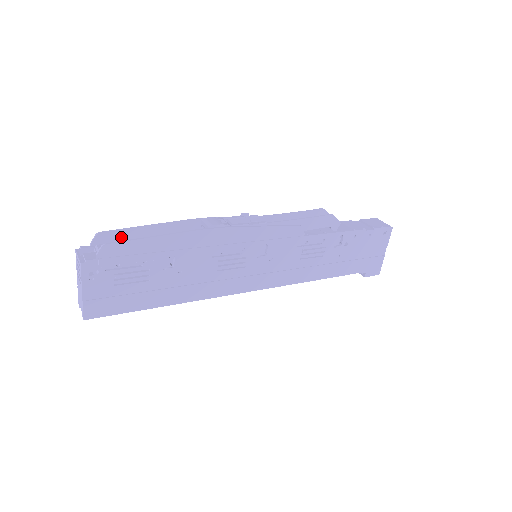
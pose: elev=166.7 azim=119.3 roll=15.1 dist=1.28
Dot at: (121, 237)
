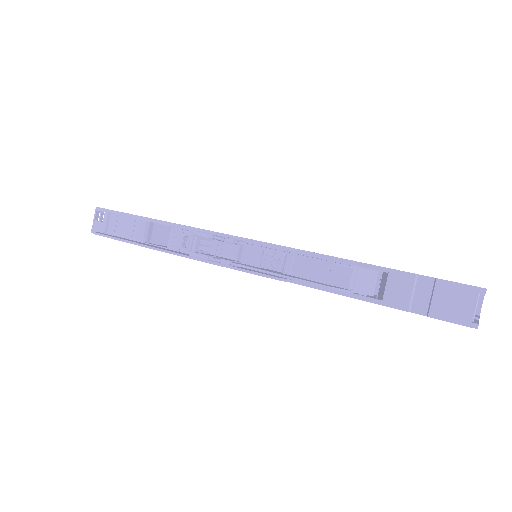
Dot at: occluded
